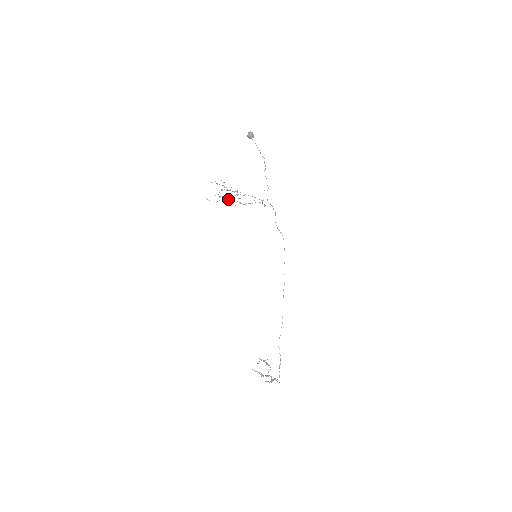
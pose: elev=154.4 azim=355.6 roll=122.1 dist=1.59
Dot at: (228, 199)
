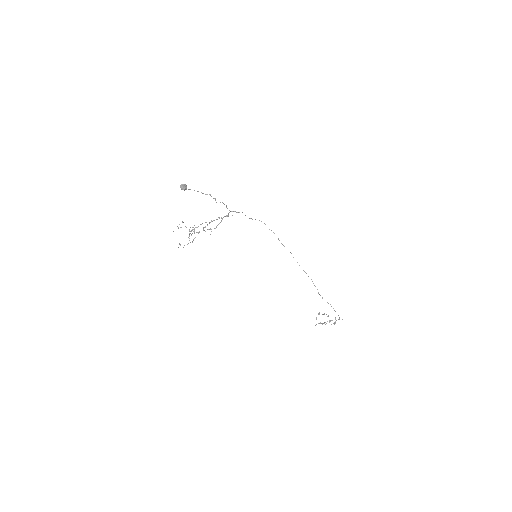
Dot at: (198, 233)
